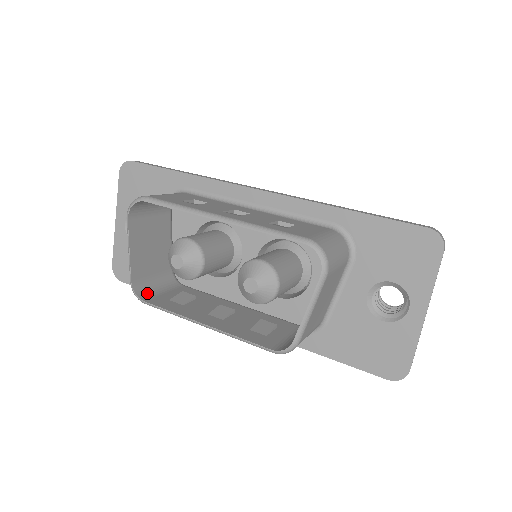
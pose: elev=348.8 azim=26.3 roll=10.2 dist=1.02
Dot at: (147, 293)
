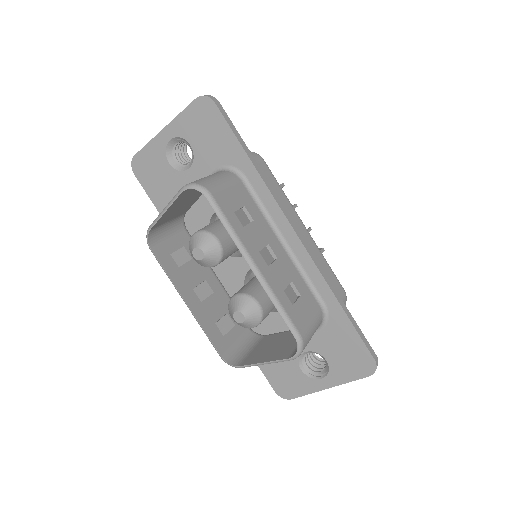
Dot at: (156, 238)
